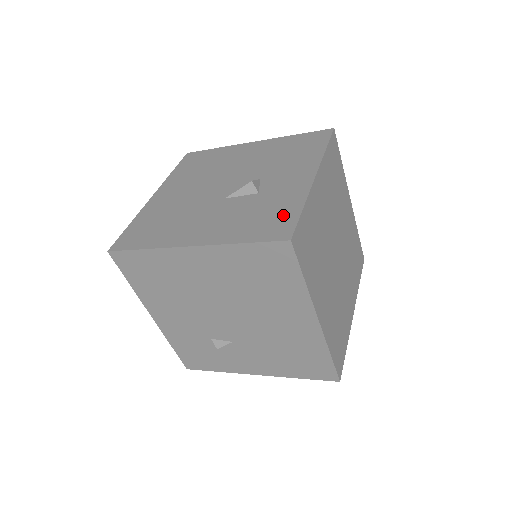
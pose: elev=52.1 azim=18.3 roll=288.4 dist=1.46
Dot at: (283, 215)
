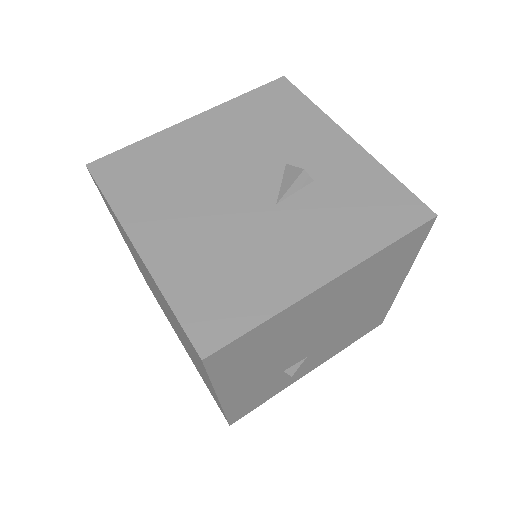
Dot at: (387, 194)
